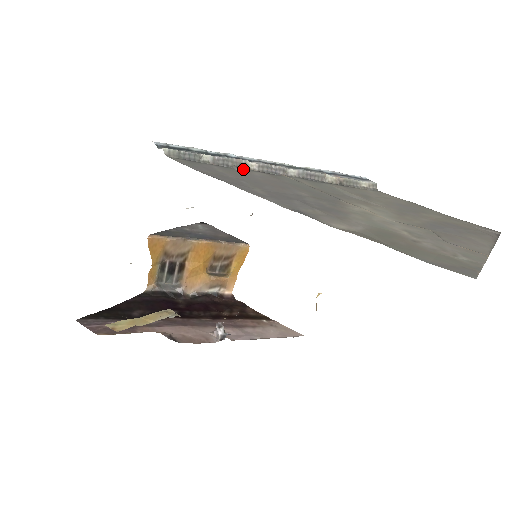
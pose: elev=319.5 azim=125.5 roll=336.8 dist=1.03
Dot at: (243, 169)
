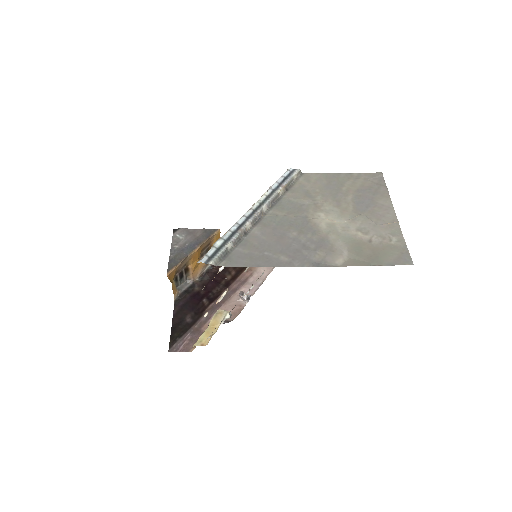
Dot at: (247, 234)
